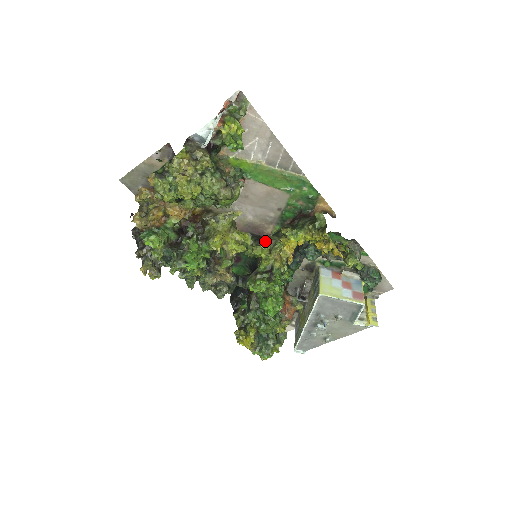
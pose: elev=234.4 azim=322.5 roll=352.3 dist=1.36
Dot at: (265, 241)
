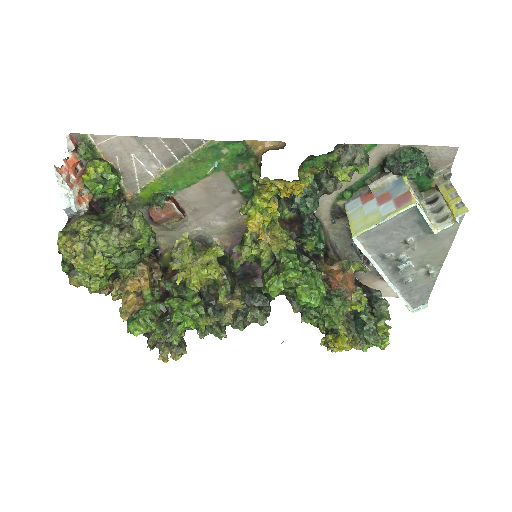
Dot at: (244, 236)
